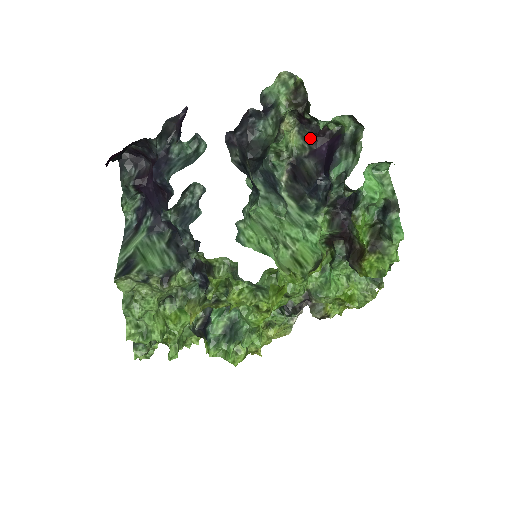
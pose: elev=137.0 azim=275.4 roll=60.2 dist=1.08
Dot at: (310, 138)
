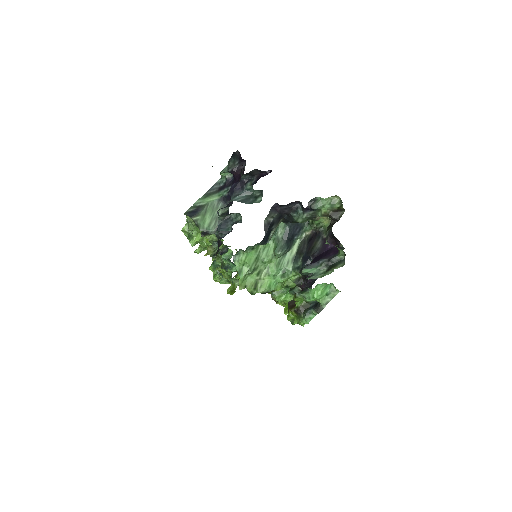
Dot at: (330, 234)
